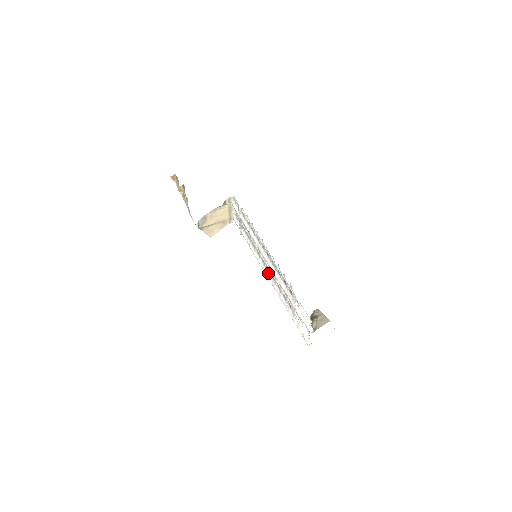
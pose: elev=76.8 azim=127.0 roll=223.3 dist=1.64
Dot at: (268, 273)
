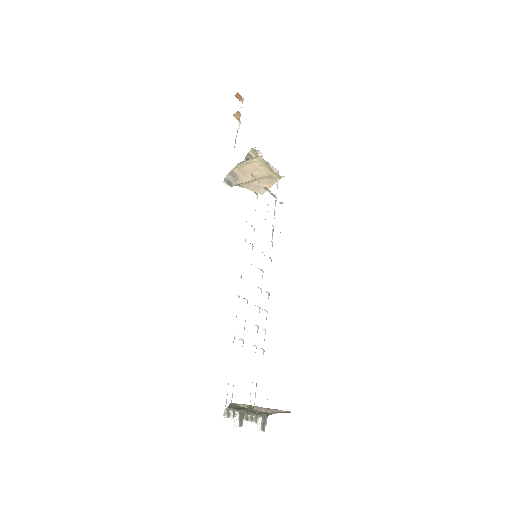
Dot at: occluded
